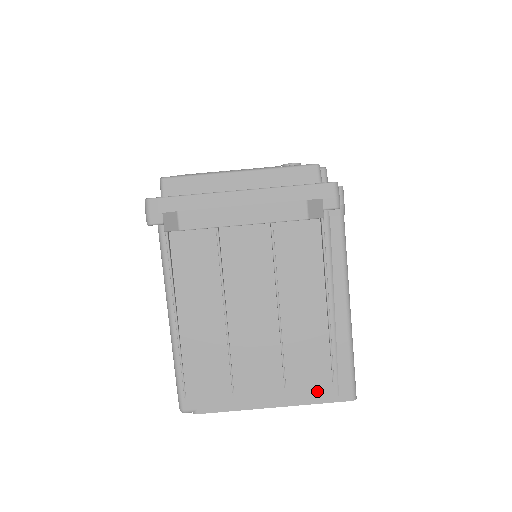
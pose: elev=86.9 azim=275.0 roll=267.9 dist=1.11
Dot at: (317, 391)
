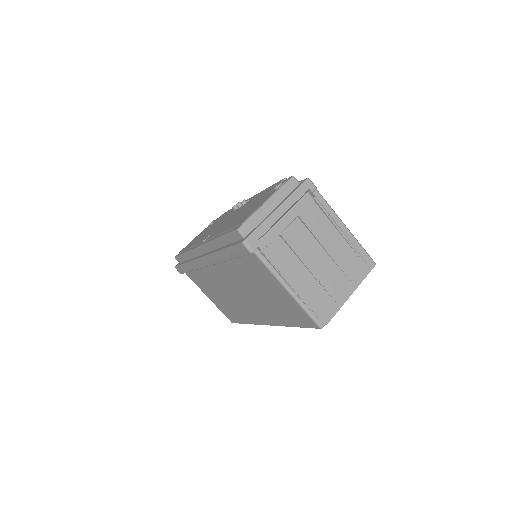
Dot at: (362, 272)
